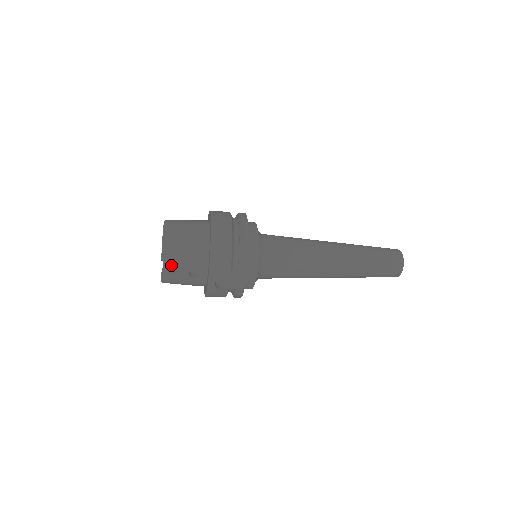
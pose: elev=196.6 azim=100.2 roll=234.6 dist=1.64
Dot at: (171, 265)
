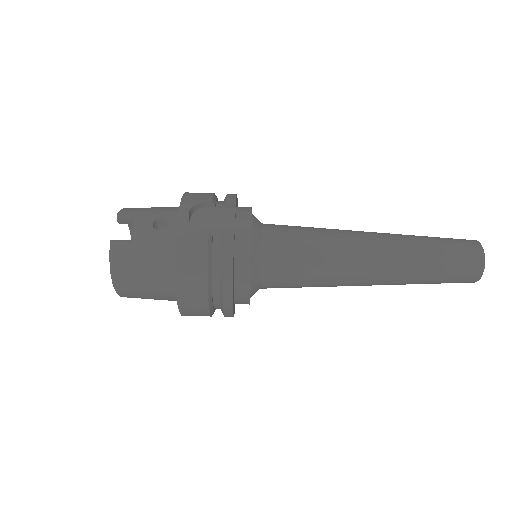
Dot at: occluded
